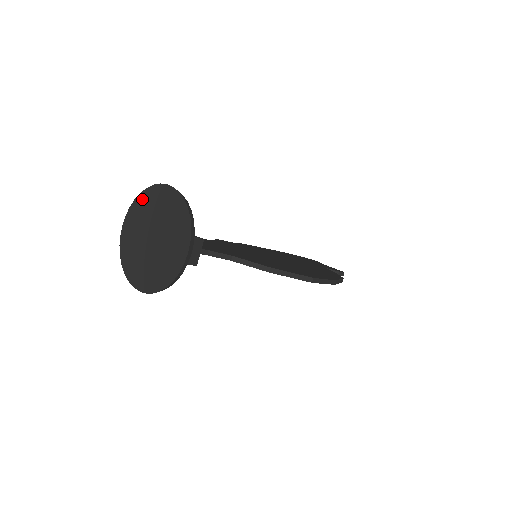
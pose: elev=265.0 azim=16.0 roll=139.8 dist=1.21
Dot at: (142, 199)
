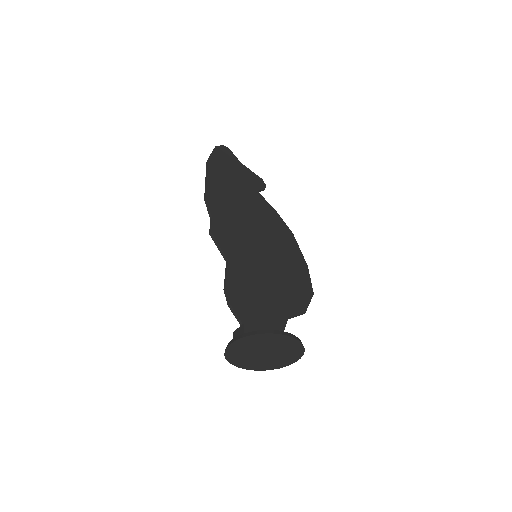
Dot at: (259, 337)
